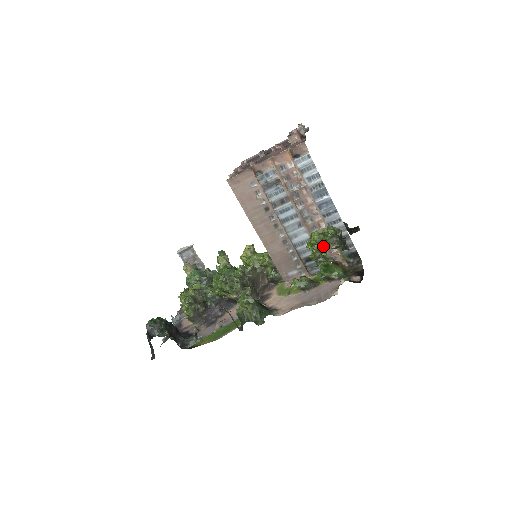
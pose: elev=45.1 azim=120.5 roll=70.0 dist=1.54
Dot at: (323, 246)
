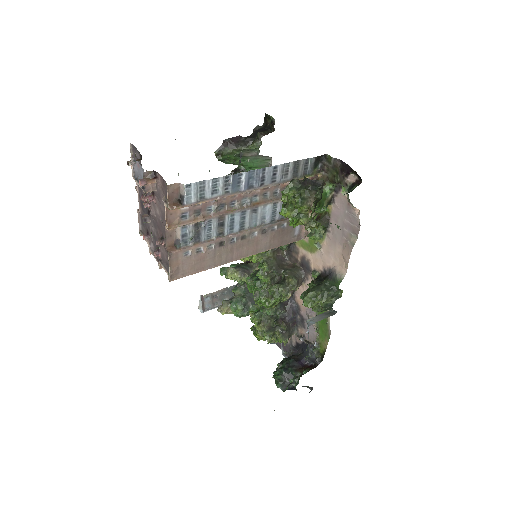
Dot at: (305, 213)
